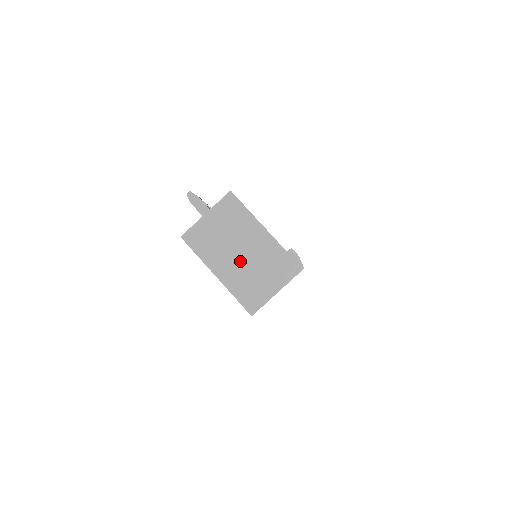
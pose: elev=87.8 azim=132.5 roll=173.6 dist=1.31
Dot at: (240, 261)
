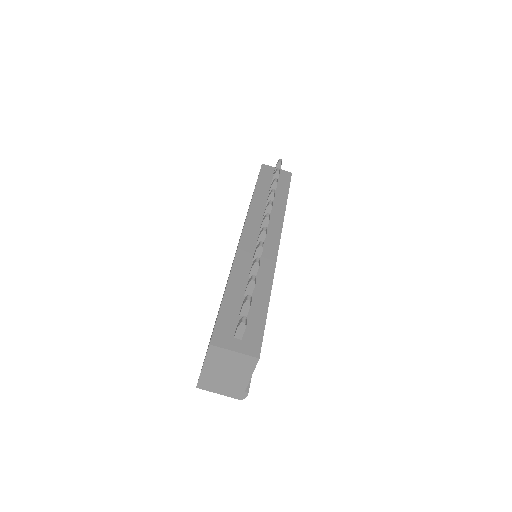
Dot at: (221, 375)
